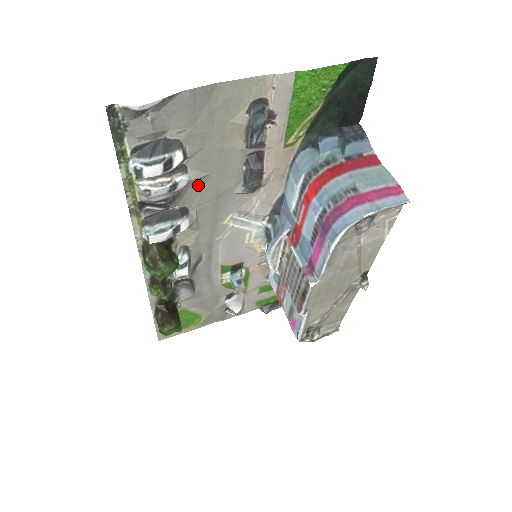
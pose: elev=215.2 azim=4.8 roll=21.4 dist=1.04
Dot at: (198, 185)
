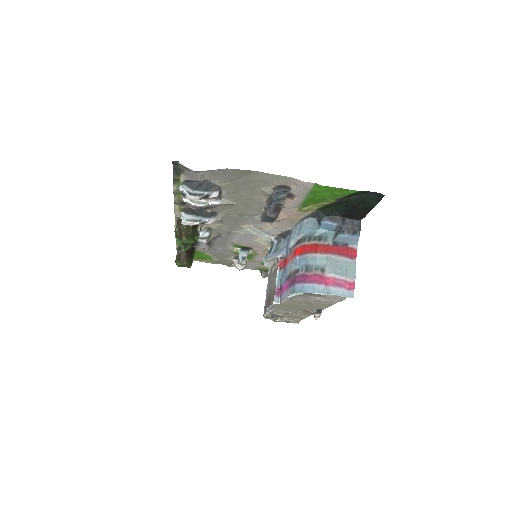
Dot at: (228, 206)
